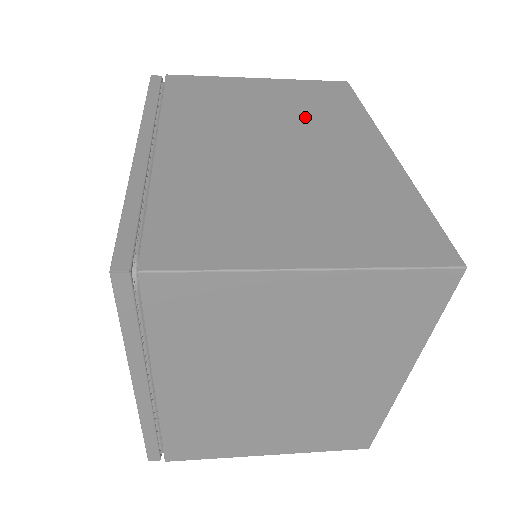
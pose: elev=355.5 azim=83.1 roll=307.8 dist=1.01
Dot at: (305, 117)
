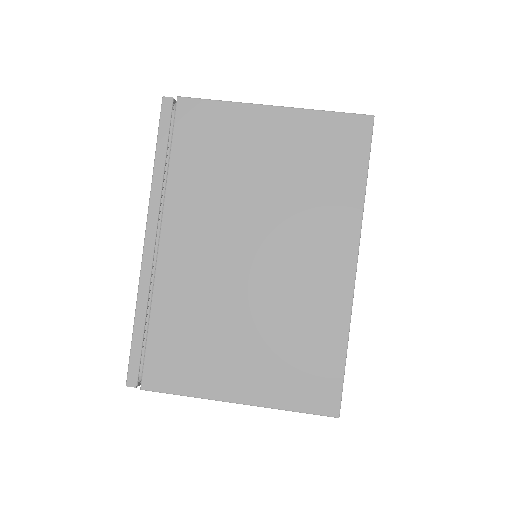
Dot at: (297, 203)
